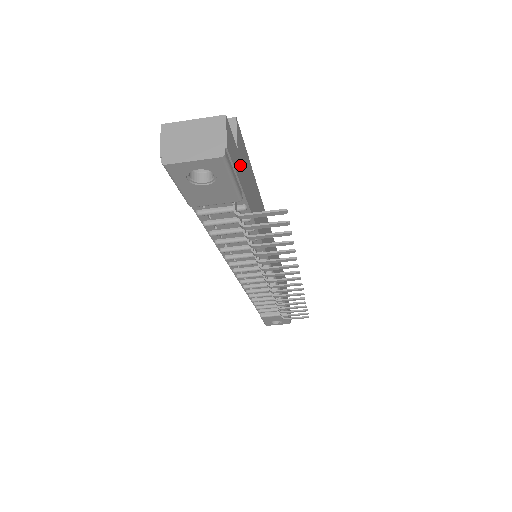
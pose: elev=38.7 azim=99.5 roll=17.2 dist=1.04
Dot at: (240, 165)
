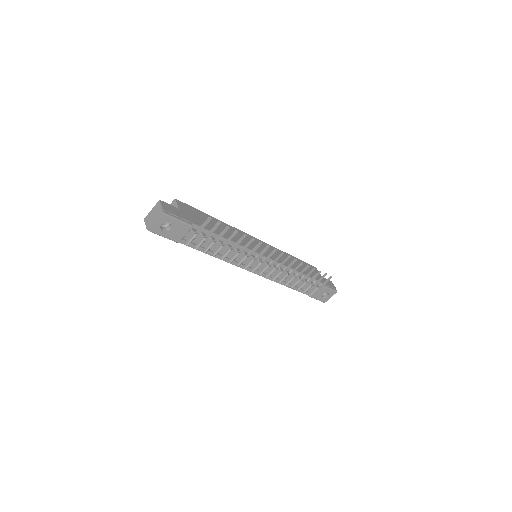
Dot at: (184, 214)
